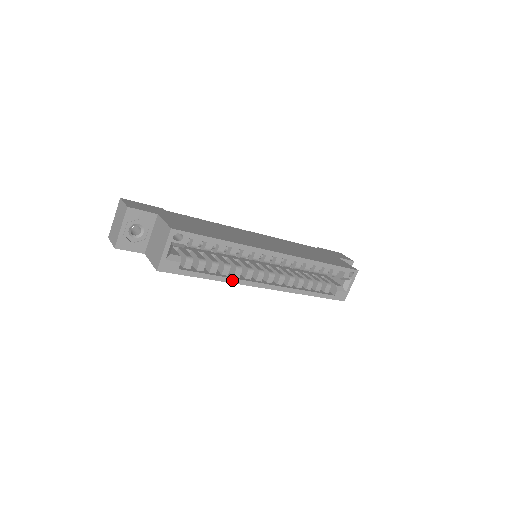
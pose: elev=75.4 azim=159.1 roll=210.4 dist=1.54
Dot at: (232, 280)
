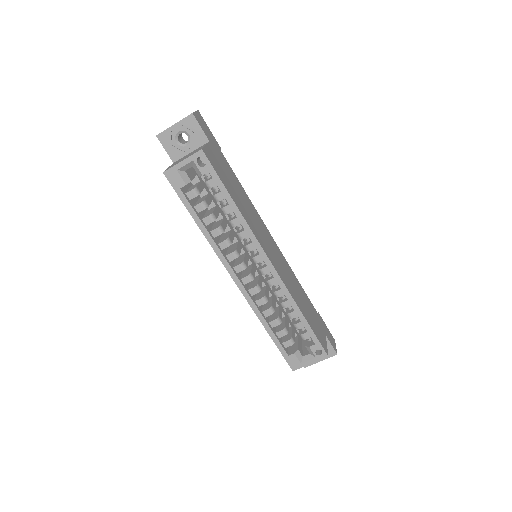
Dot at: (214, 244)
